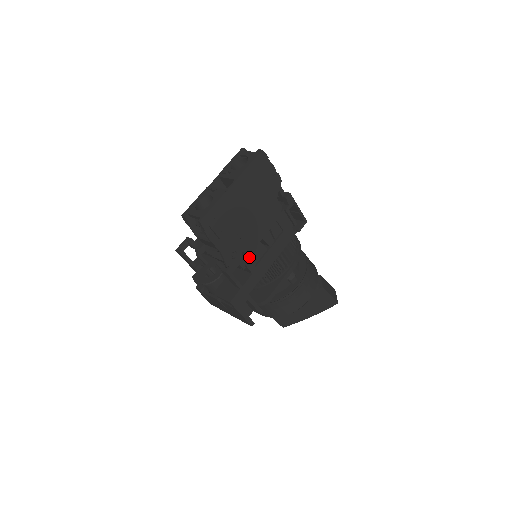
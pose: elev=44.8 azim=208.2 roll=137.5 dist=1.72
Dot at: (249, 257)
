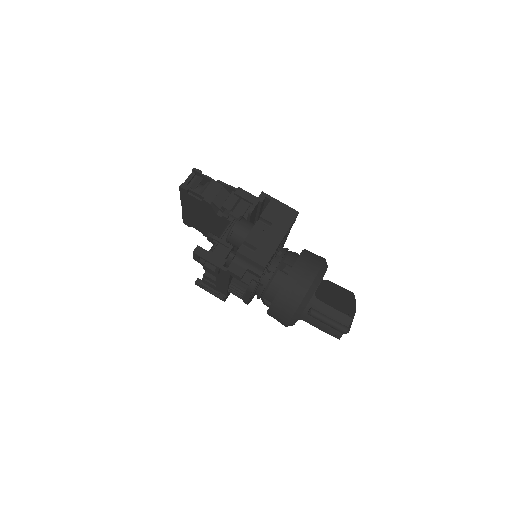
Dot at: occluded
